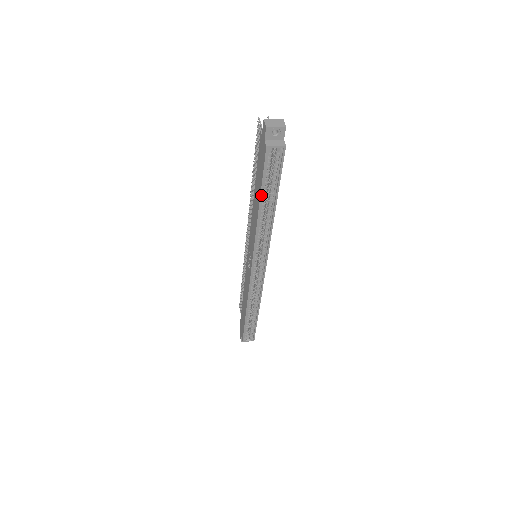
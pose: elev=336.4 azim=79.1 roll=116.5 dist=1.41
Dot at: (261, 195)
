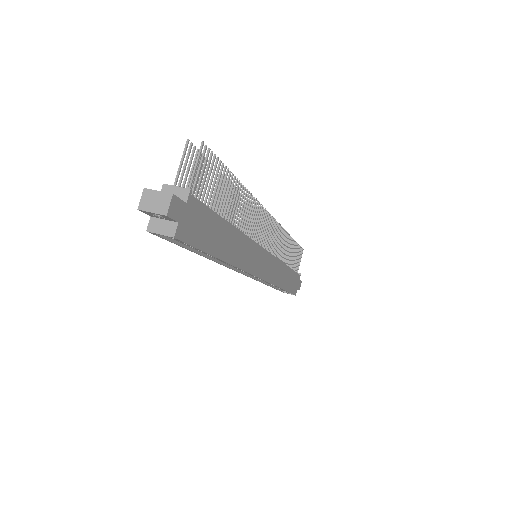
Dot at: (190, 250)
